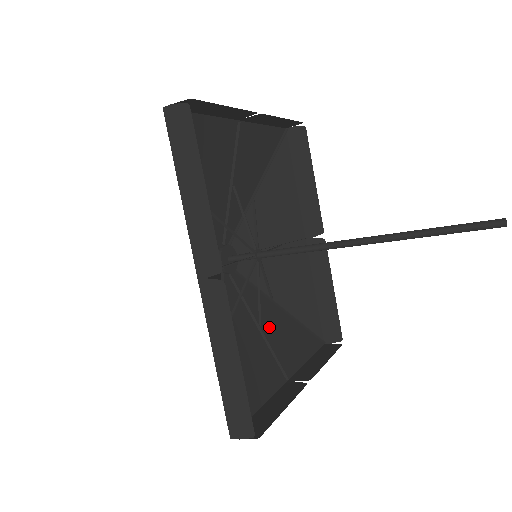
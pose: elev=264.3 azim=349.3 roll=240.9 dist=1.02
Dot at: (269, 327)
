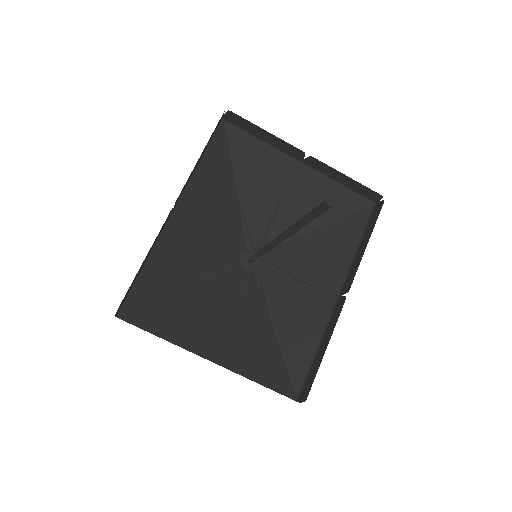
Dot at: (241, 326)
